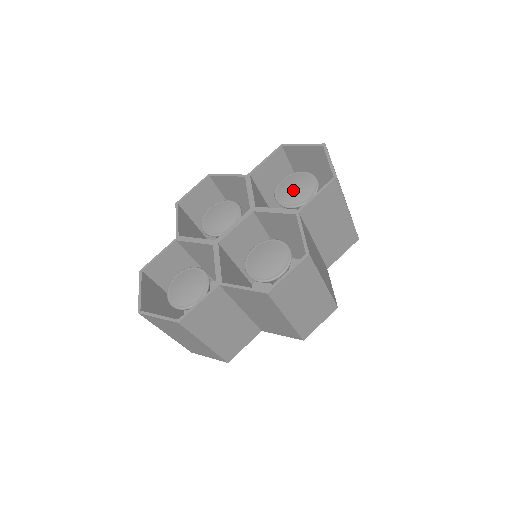
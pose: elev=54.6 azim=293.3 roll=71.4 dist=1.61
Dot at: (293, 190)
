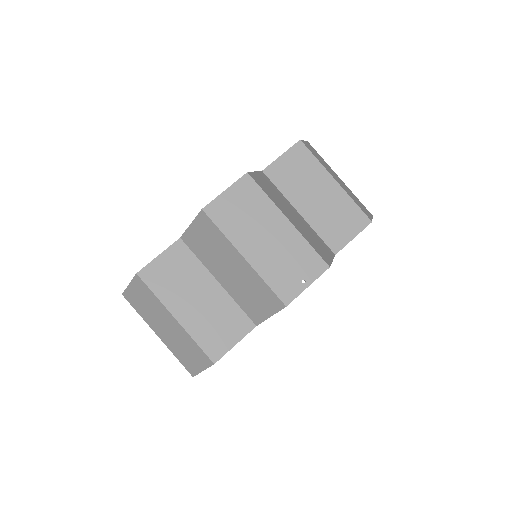
Dot at: occluded
